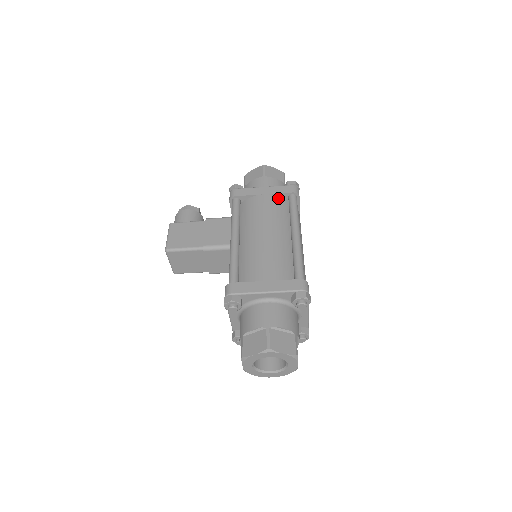
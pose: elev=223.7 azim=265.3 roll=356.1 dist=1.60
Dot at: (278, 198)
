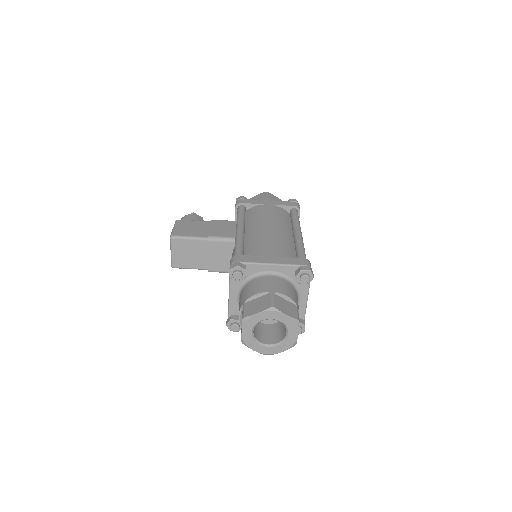
Dot at: (281, 209)
